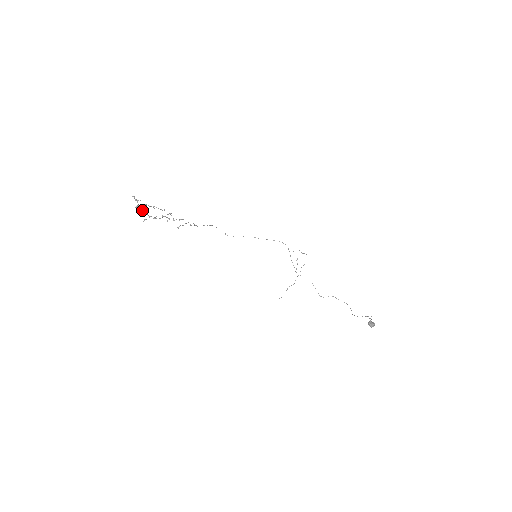
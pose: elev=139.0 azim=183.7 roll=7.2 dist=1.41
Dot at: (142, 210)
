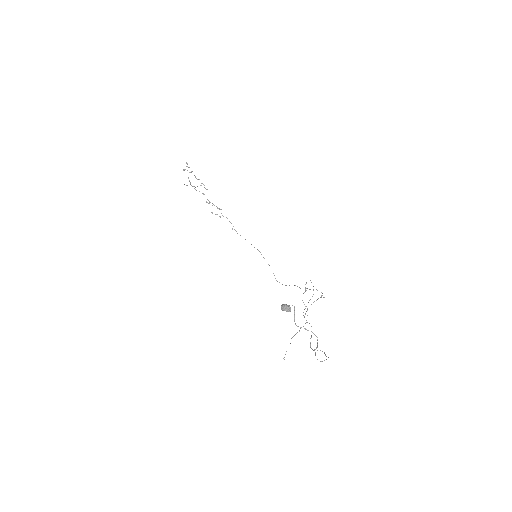
Dot at: occluded
